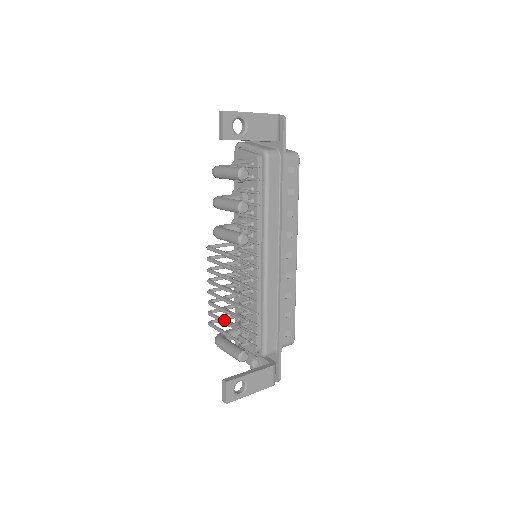
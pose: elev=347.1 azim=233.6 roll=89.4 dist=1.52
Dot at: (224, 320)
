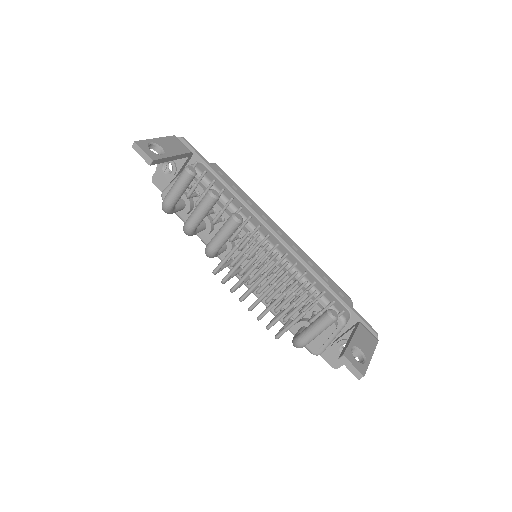
Dot at: occluded
